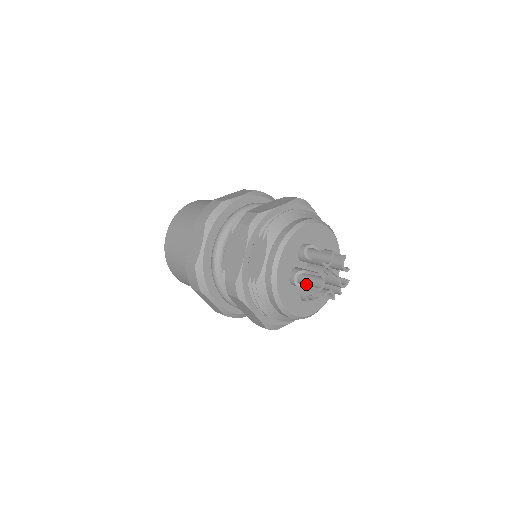
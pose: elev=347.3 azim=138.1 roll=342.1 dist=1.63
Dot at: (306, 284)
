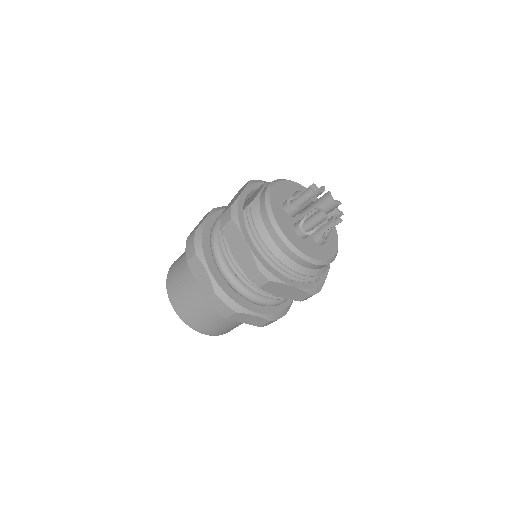
Dot at: (299, 207)
